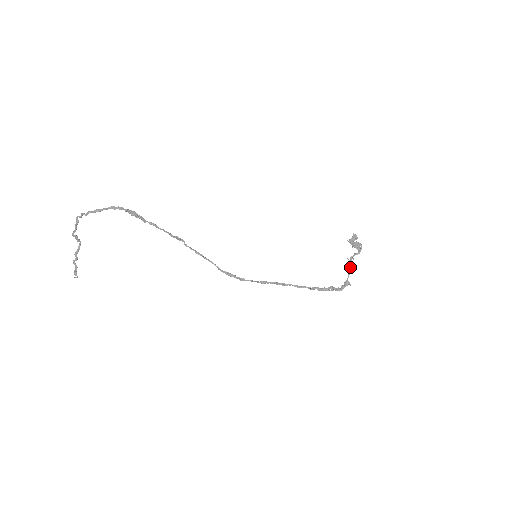
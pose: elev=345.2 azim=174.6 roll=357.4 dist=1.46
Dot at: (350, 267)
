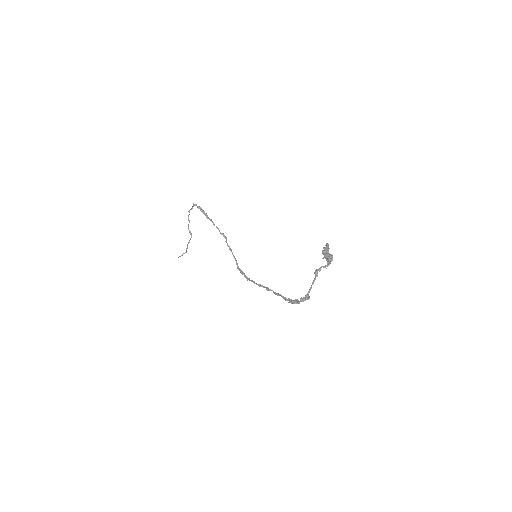
Dot at: (314, 279)
